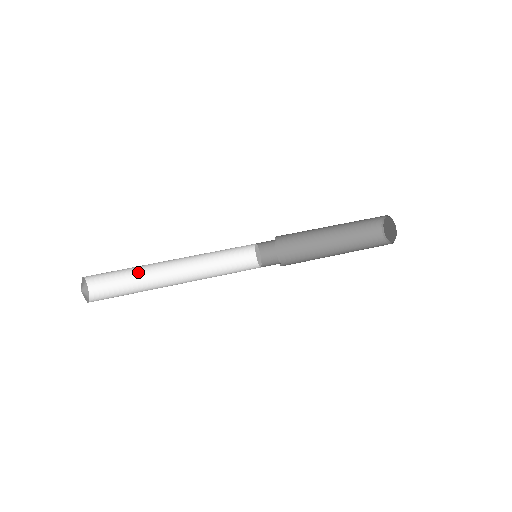
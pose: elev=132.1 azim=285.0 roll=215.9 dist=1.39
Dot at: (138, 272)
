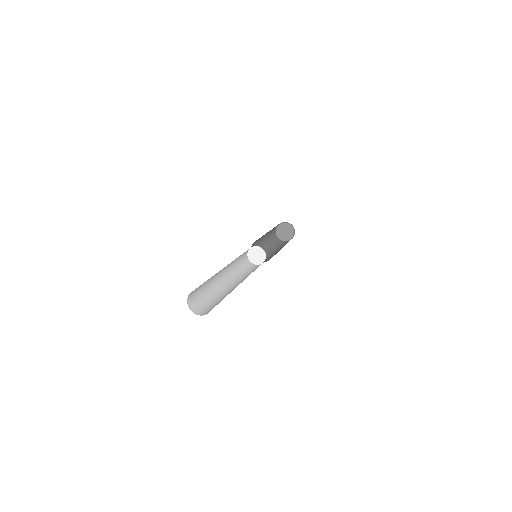
Dot at: (213, 294)
